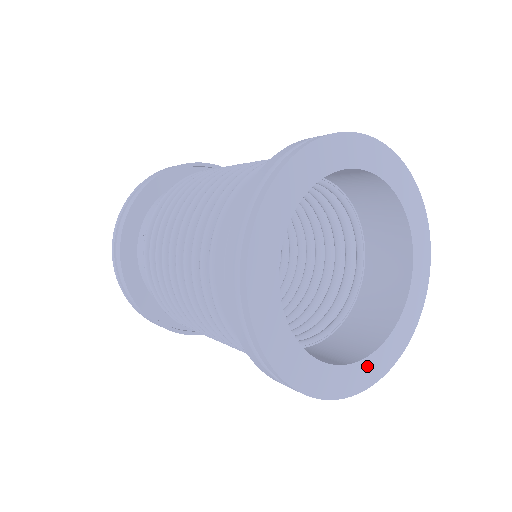
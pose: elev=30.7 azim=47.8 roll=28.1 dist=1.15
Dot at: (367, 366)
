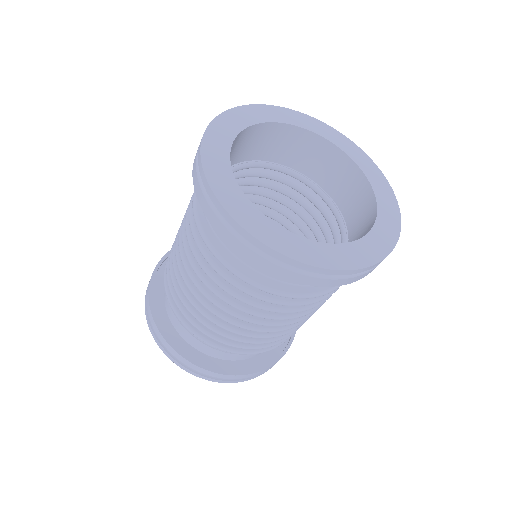
Dot at: (352, 250)
